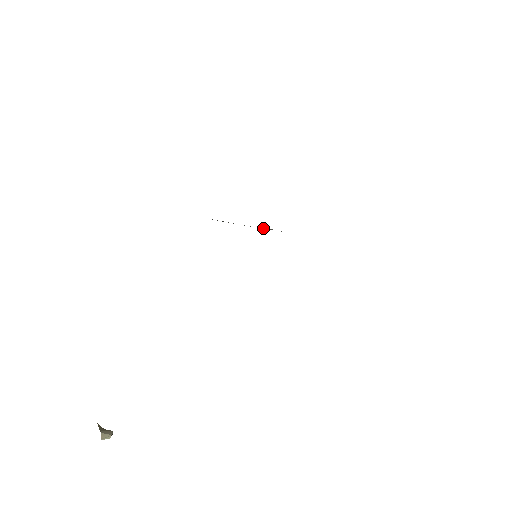
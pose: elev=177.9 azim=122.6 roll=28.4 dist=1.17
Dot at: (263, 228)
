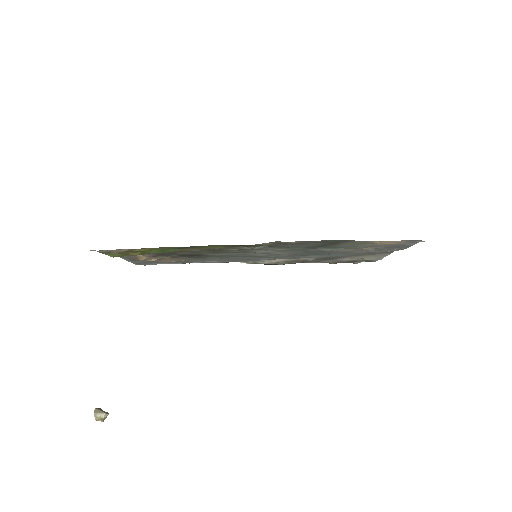
Dot at: (294, 262)
